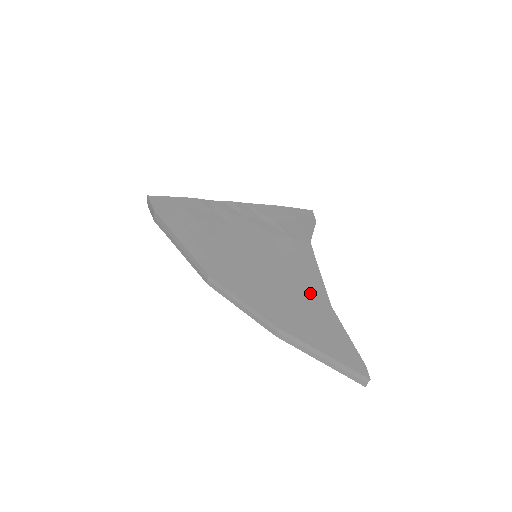
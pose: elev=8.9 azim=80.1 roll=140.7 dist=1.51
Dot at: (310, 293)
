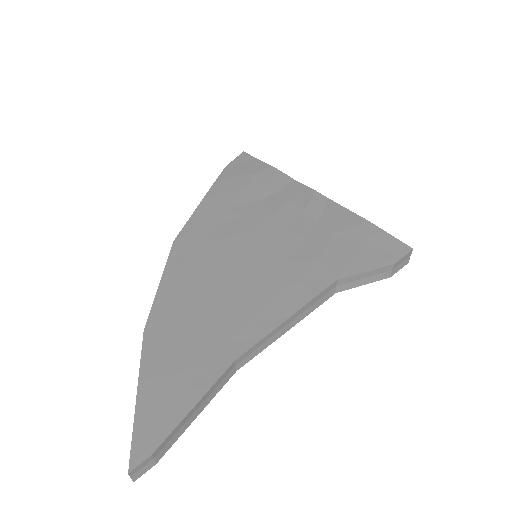
Dot at: (236, 328)
